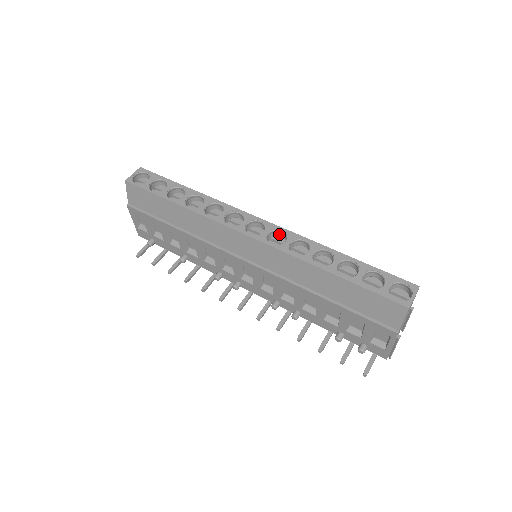
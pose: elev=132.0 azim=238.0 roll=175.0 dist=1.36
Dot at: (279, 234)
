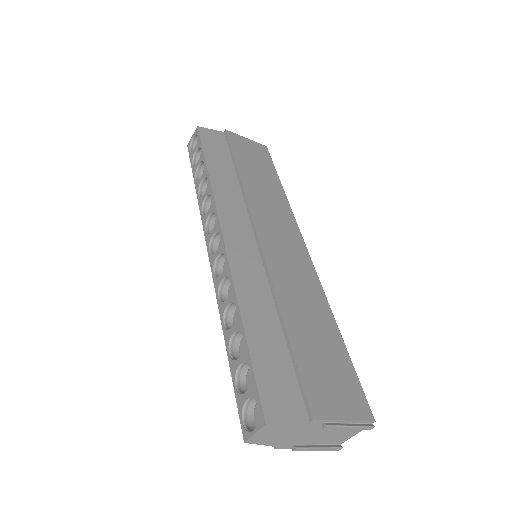
Dot at: occluded
